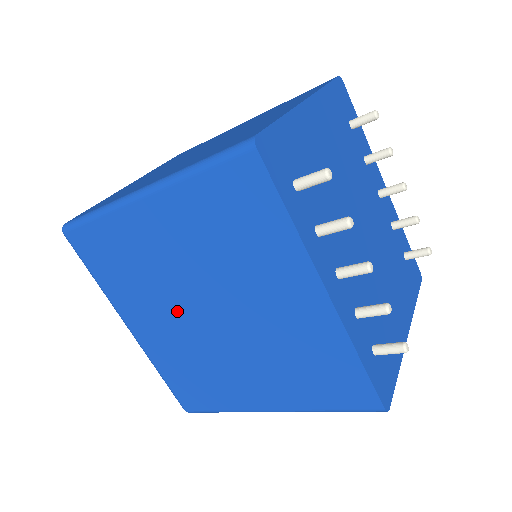
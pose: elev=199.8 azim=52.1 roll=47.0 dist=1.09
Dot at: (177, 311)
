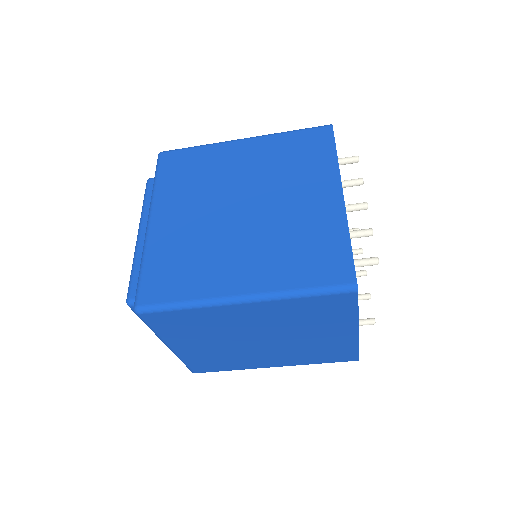
Dot at: (213, 205)
